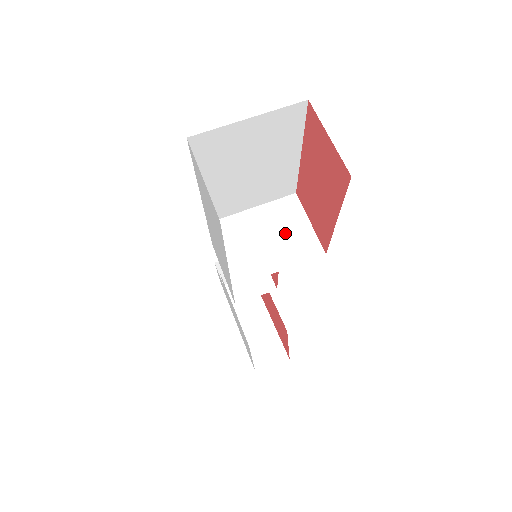
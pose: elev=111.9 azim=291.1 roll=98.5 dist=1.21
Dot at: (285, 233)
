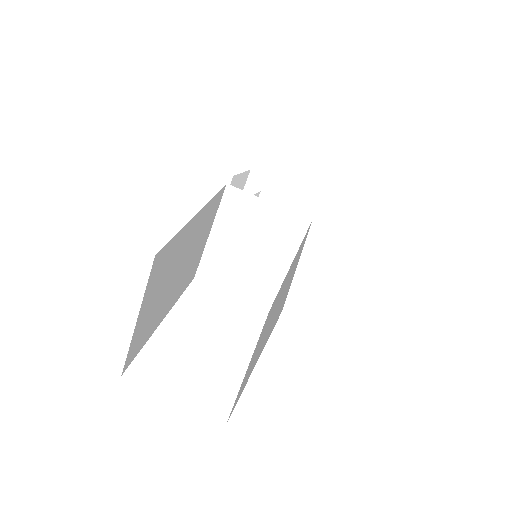
Dot at: (259, 232)
